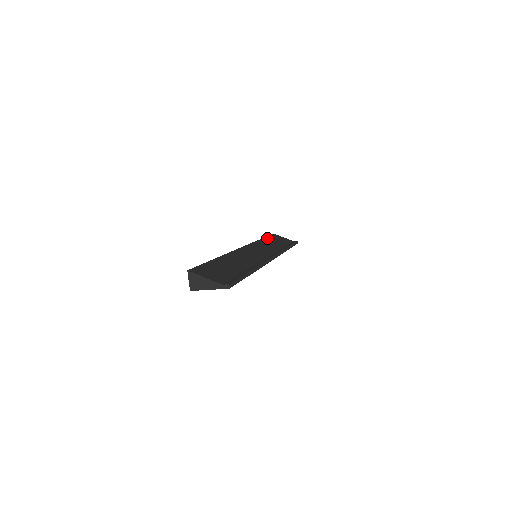
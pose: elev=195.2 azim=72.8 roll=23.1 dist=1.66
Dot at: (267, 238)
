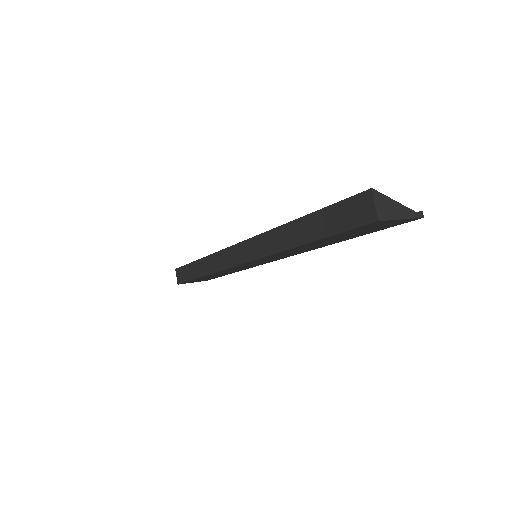
Dot at: occluded
